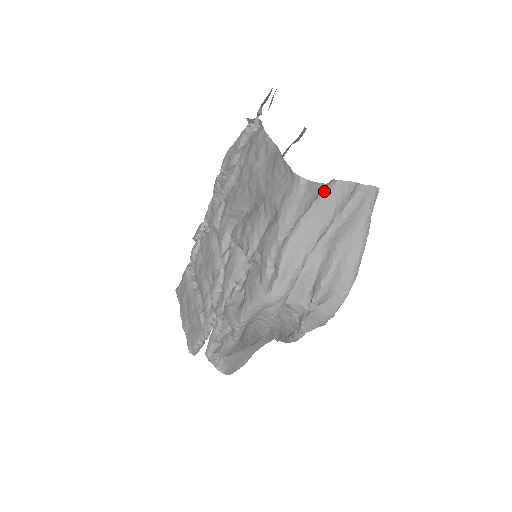
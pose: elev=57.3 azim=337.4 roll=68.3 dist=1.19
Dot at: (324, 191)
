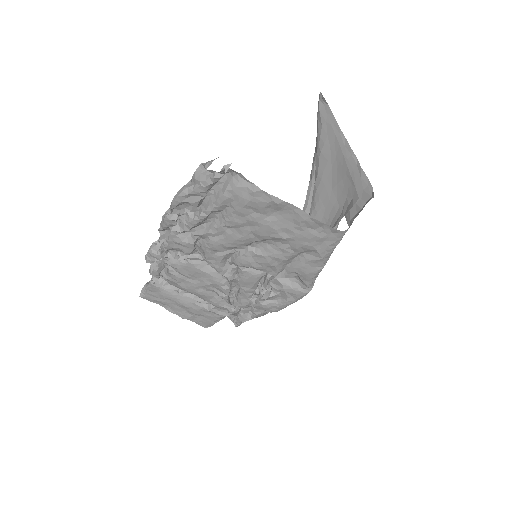
Dot at: occluded
